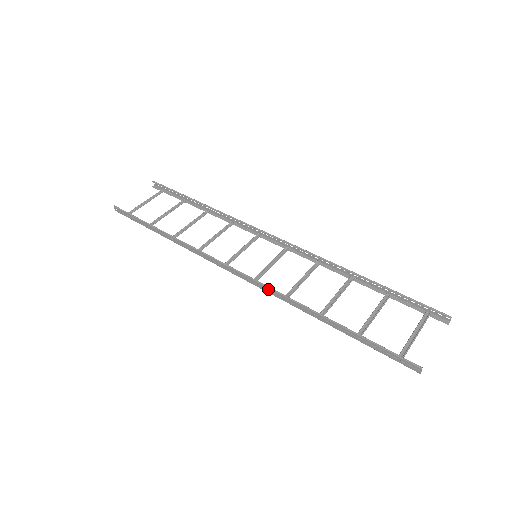
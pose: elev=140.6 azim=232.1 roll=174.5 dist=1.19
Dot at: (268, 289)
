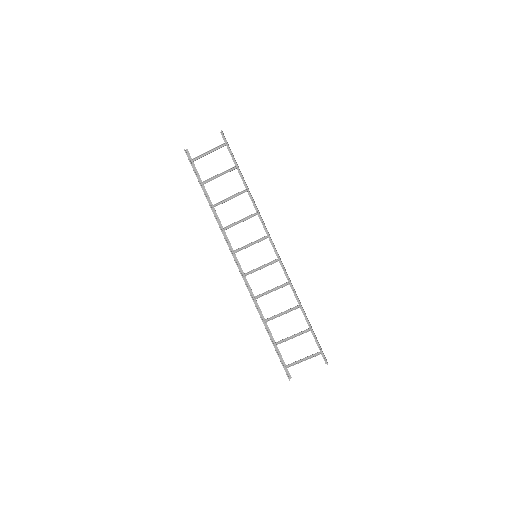
Dot at: (248, 289)
